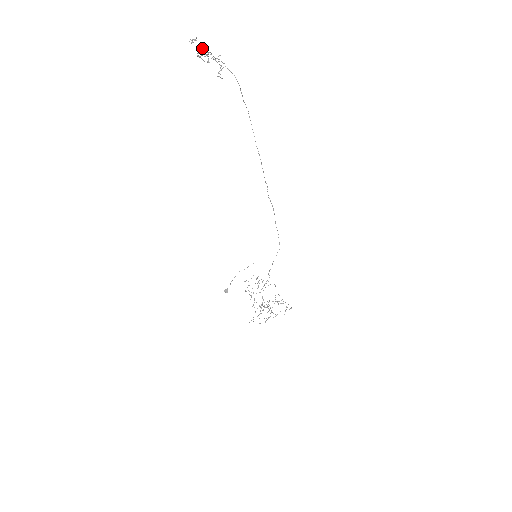
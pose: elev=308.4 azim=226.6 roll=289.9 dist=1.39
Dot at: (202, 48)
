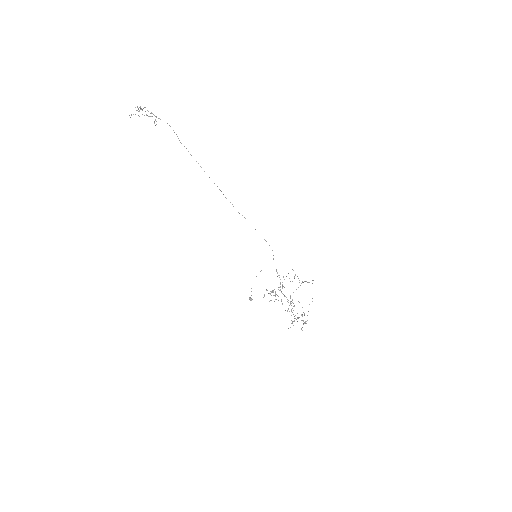
Dot at: occluded
